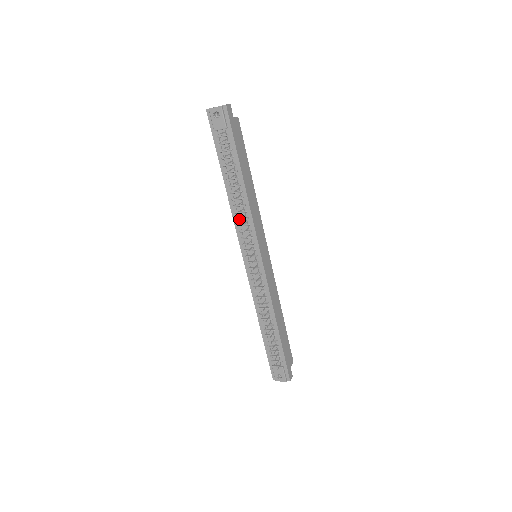
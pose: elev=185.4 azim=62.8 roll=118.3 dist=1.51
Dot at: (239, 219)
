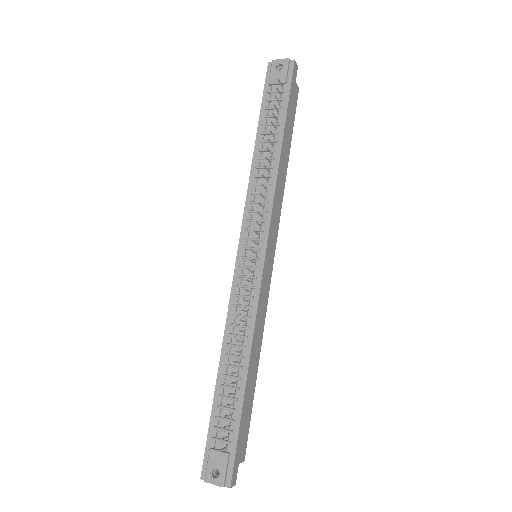
Dot at: (255, 193)
